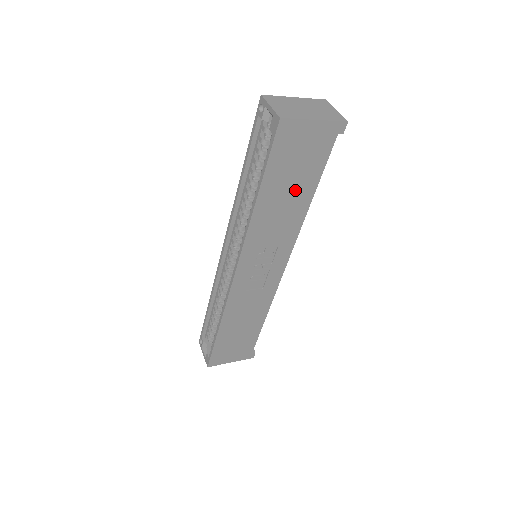
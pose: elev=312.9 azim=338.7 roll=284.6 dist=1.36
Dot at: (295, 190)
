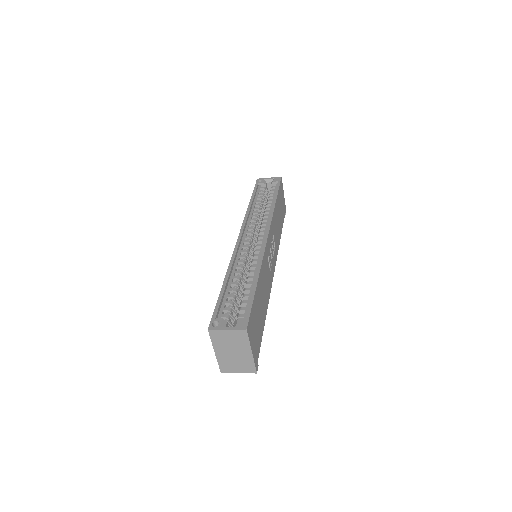
Dot at: (280, 219)
